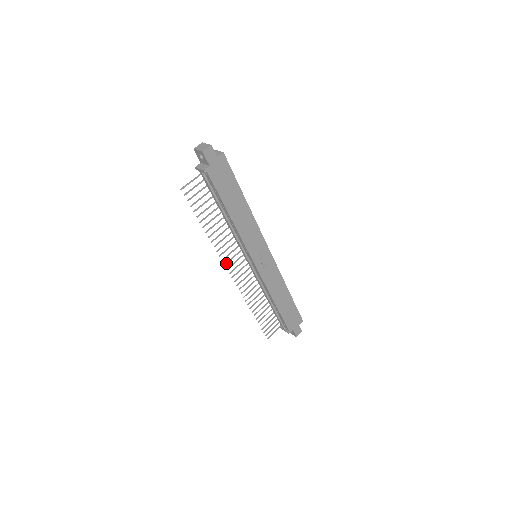
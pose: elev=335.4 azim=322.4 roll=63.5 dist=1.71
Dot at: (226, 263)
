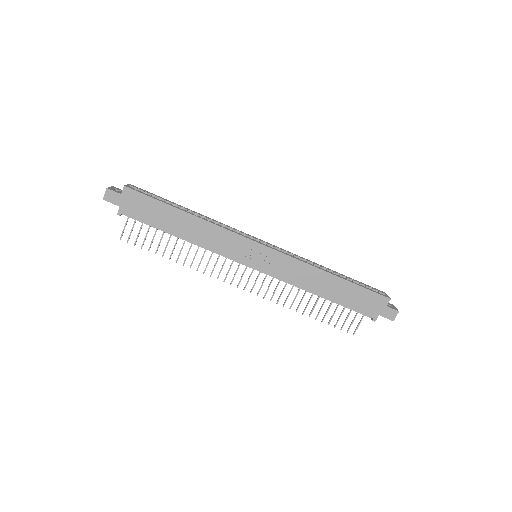
Dot at: (224, 279)
